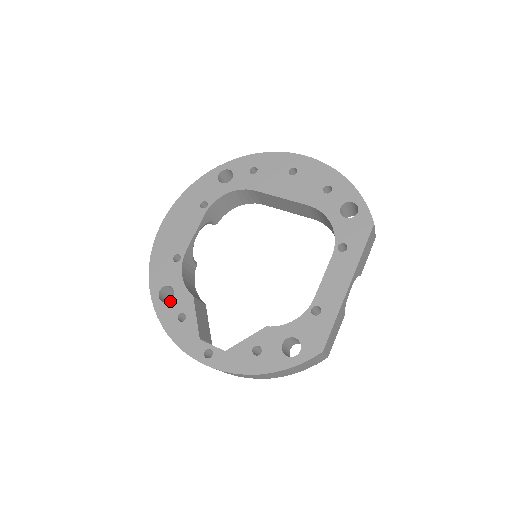
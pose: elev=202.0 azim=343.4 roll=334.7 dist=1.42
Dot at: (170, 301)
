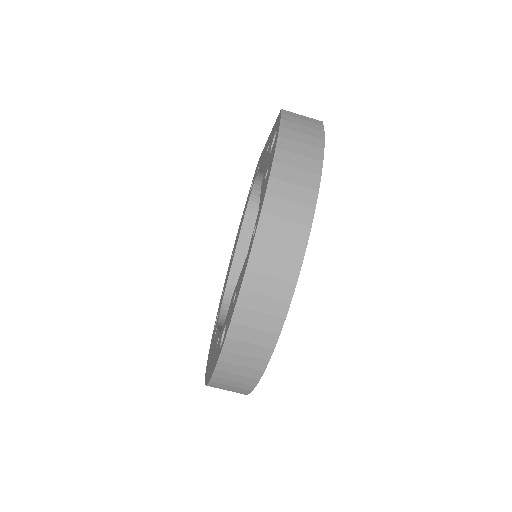
Dot at: (226, 326)
